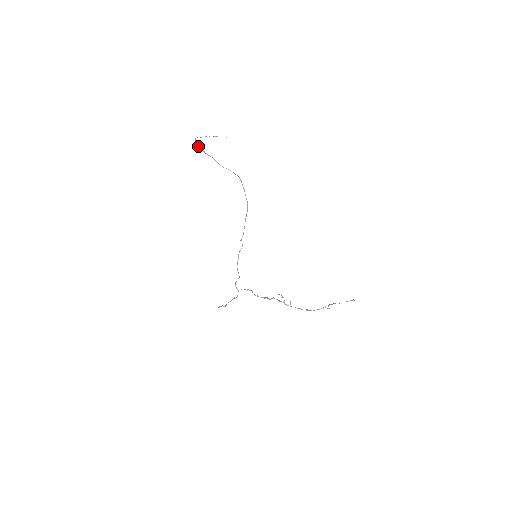
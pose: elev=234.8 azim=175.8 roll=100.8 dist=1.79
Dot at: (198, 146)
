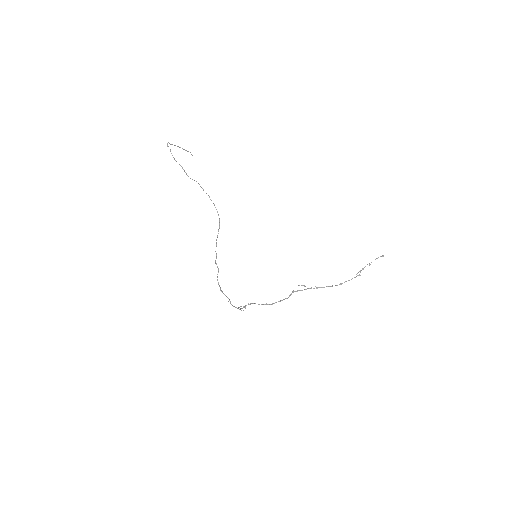
Dot at: (170, 151)
